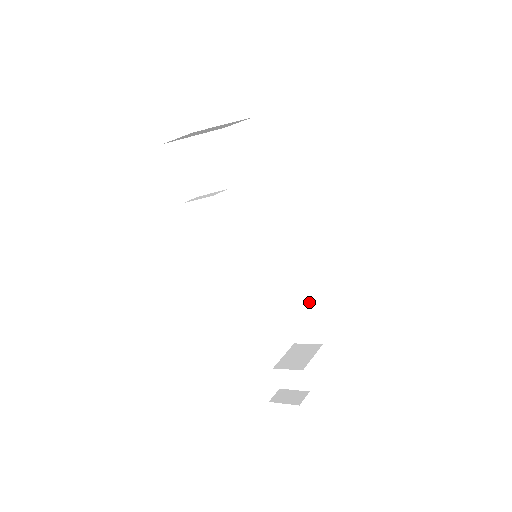
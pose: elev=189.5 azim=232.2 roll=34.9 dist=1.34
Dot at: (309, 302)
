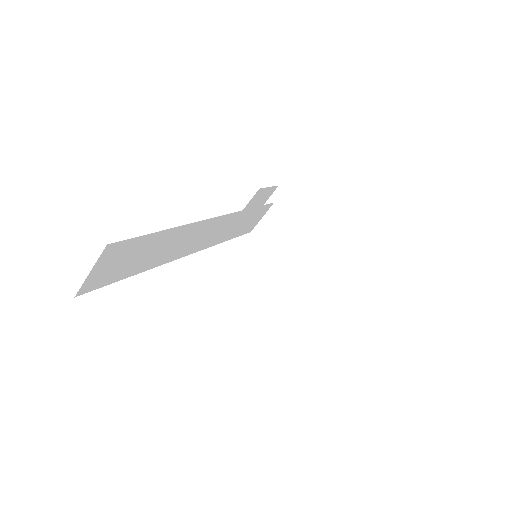
Dot at: occluded
